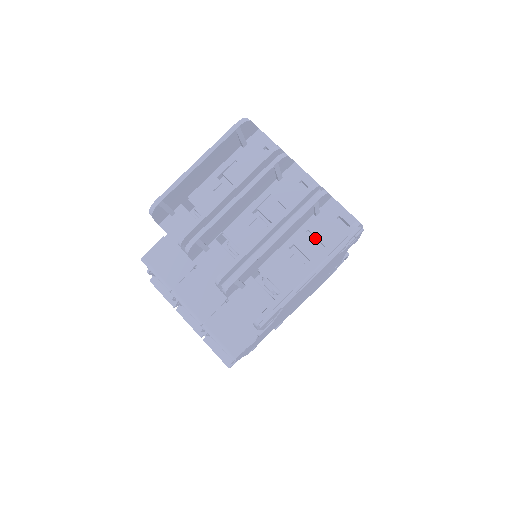
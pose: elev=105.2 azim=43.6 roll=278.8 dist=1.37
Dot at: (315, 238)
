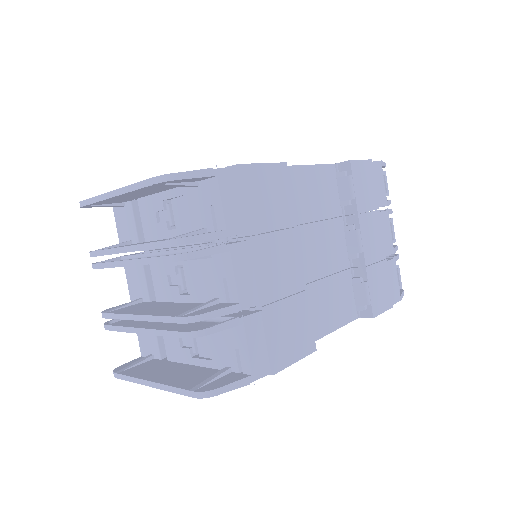
Dot at: (212, 343)
